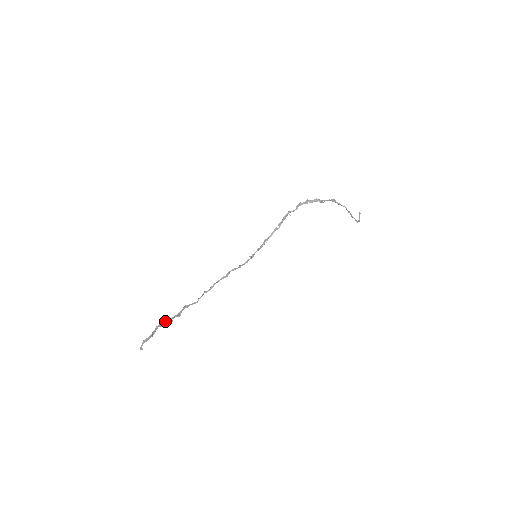
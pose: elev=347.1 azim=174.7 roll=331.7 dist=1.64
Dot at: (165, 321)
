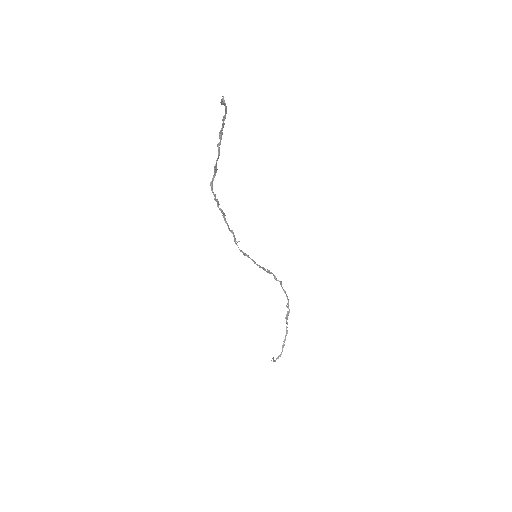
Dot at: (219, 143)
